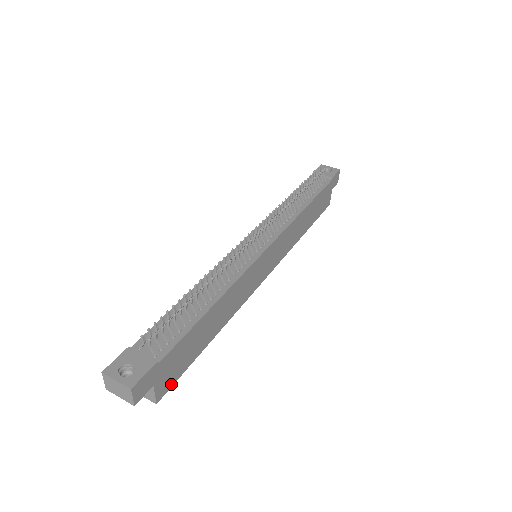
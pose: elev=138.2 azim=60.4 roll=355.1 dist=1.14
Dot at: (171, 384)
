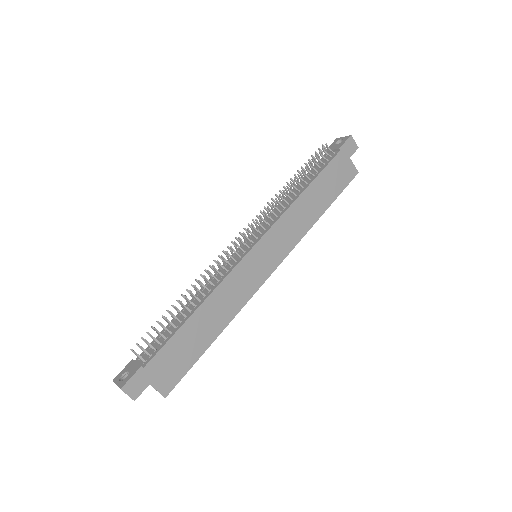
Dot at: (176, 381)
